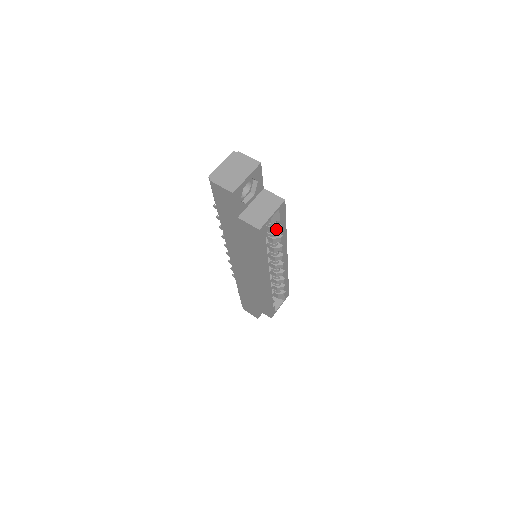
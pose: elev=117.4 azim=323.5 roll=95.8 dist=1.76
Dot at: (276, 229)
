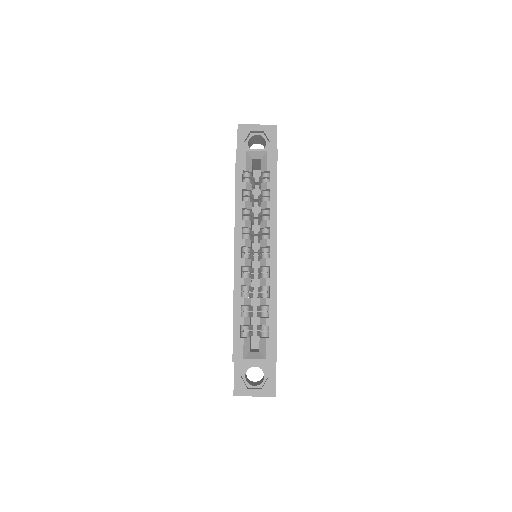
Dot at: (264, 185)
